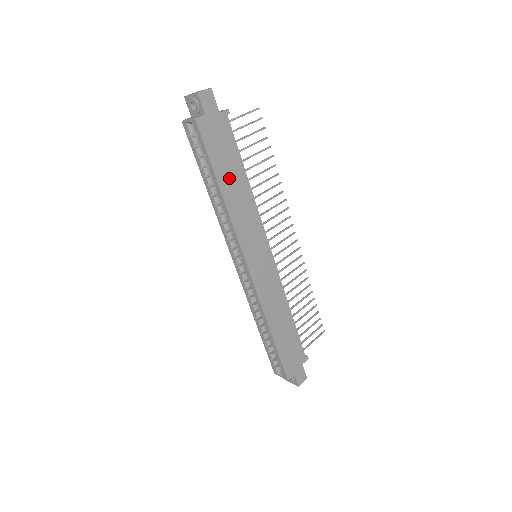
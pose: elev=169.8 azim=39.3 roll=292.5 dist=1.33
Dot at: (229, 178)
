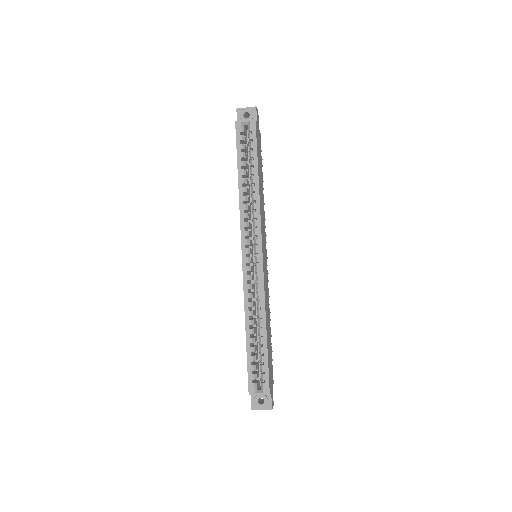
Dot at: (260, 176)
